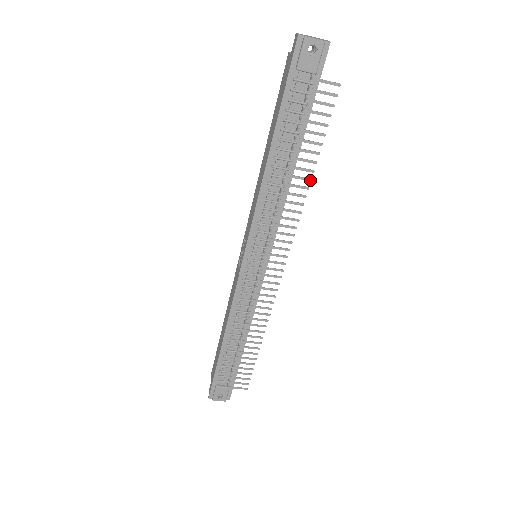
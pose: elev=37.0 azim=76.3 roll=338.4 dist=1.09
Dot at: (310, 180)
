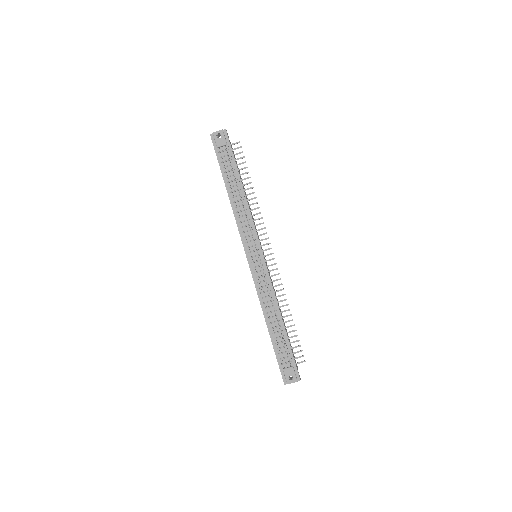
Dot at: occluded
